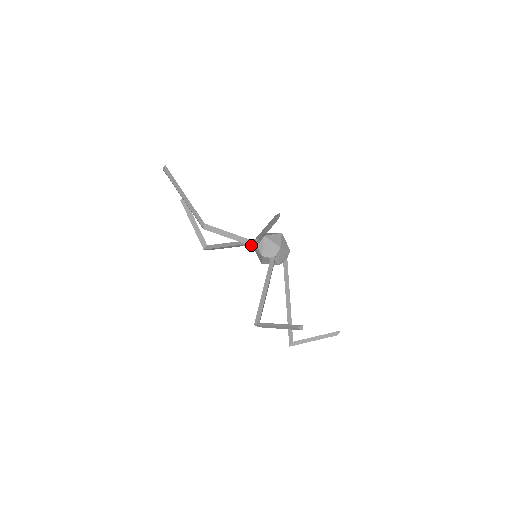
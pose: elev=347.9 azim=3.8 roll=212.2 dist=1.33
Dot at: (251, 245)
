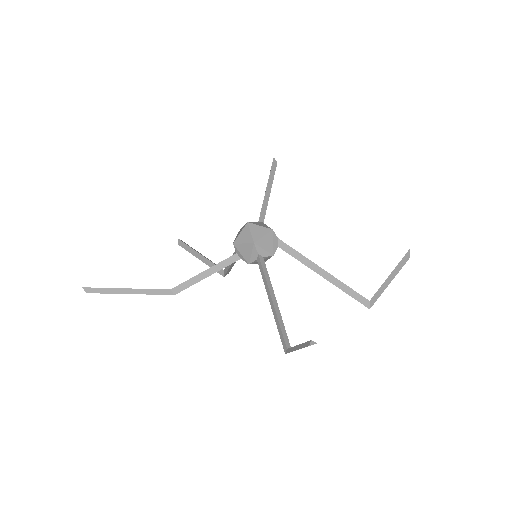
Dot at: (231, 263)
